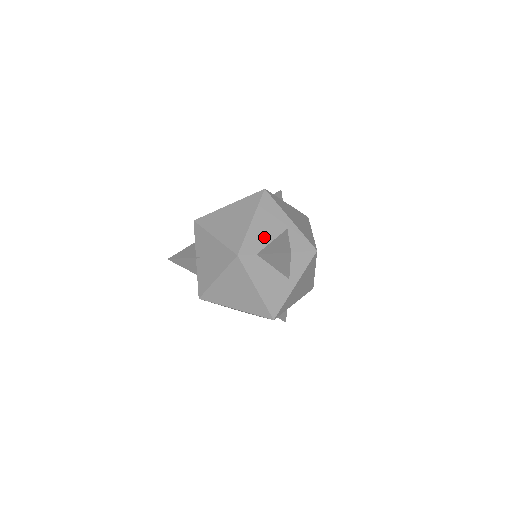
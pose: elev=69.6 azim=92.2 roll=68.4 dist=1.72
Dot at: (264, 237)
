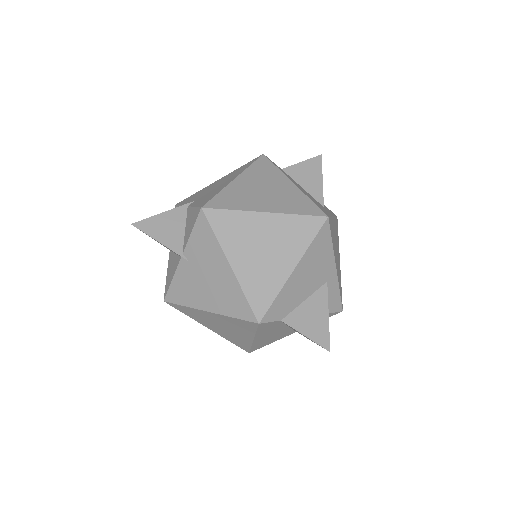
Dot at: (298, 295)
